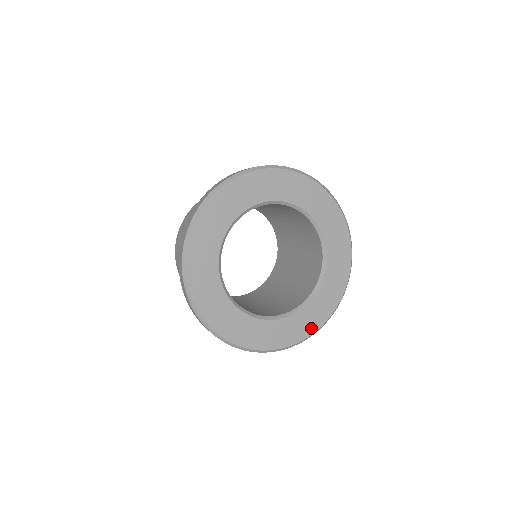
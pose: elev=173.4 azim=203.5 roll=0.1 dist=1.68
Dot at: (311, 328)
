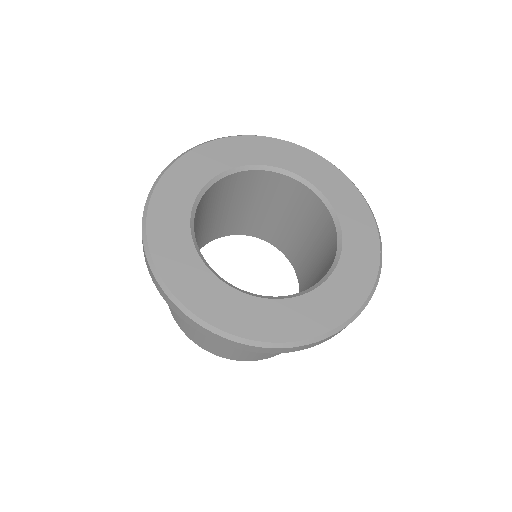
Dot at: (330, 320)
